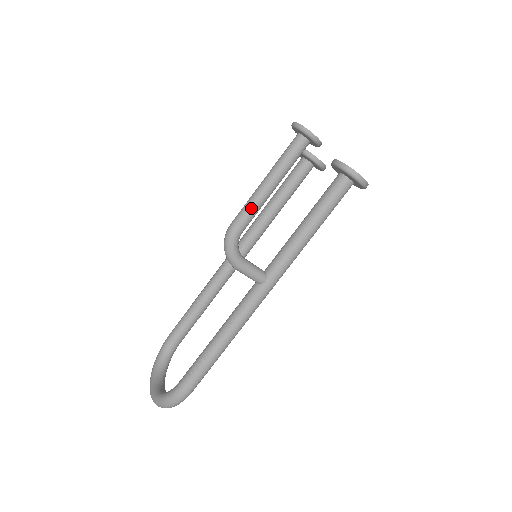
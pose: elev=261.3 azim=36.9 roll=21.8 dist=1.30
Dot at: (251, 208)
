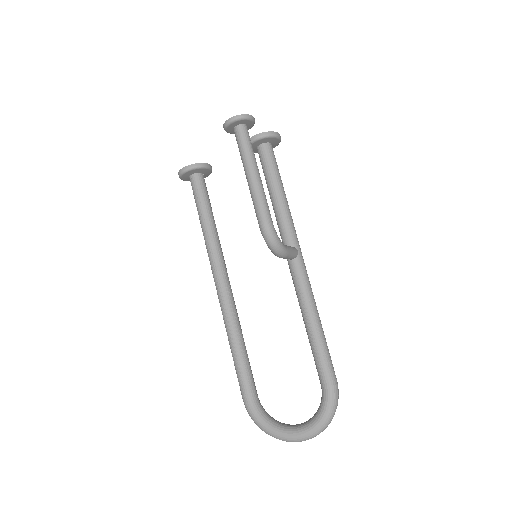
Dot at: (264, 198)
